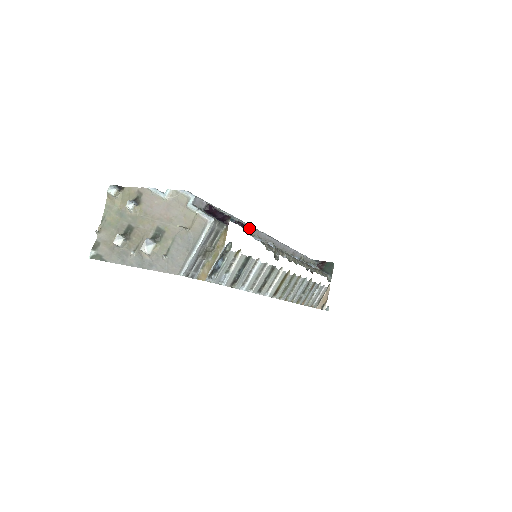
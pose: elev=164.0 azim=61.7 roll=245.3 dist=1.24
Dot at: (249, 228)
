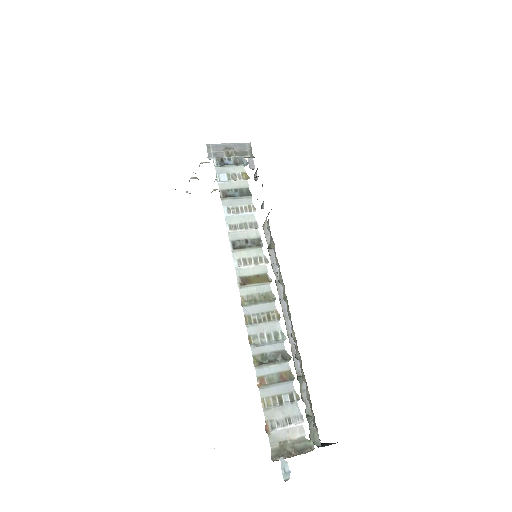
Dot at: (269, 235)
